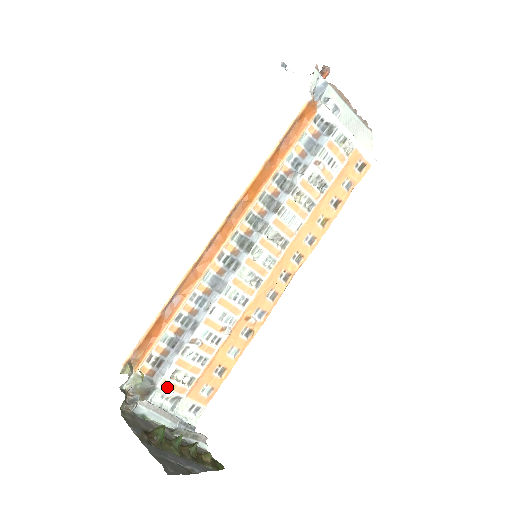
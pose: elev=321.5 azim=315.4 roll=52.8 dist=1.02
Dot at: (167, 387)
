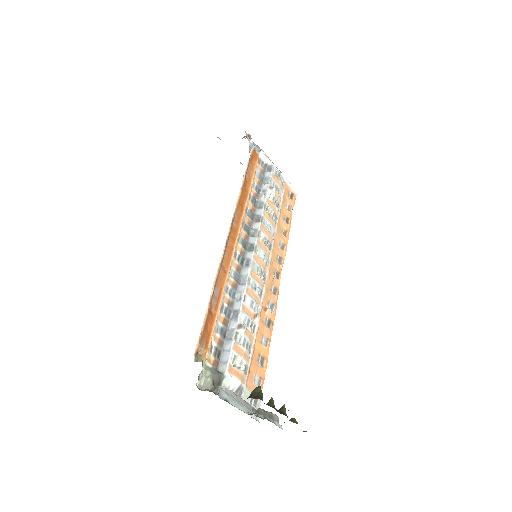
Dot at: (233, 374)
